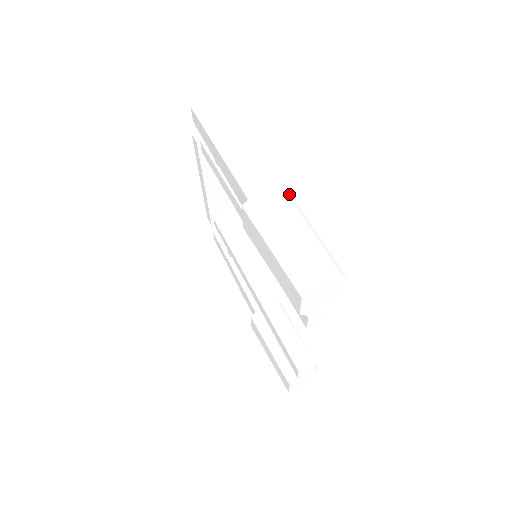
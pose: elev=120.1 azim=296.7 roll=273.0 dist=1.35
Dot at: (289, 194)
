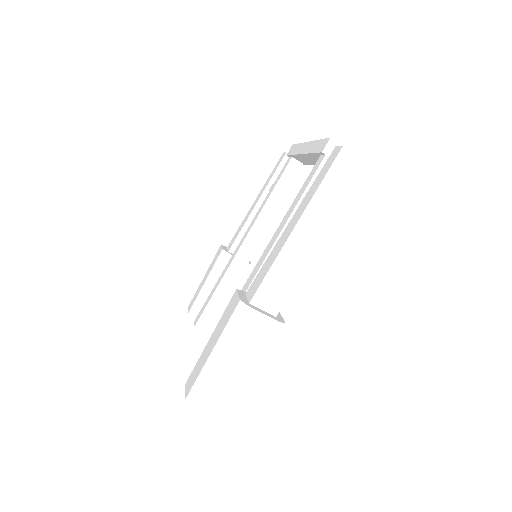
Dot at: (278, 332)
